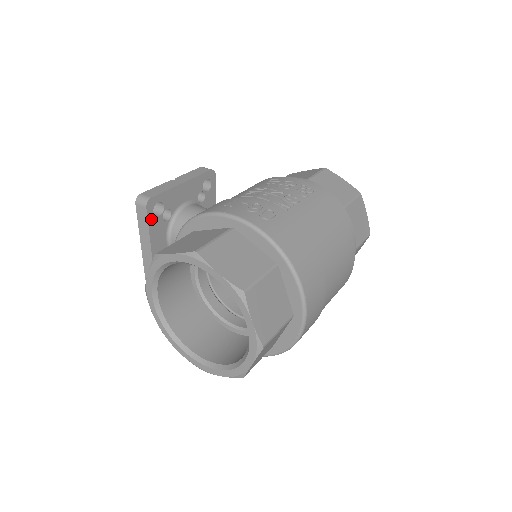
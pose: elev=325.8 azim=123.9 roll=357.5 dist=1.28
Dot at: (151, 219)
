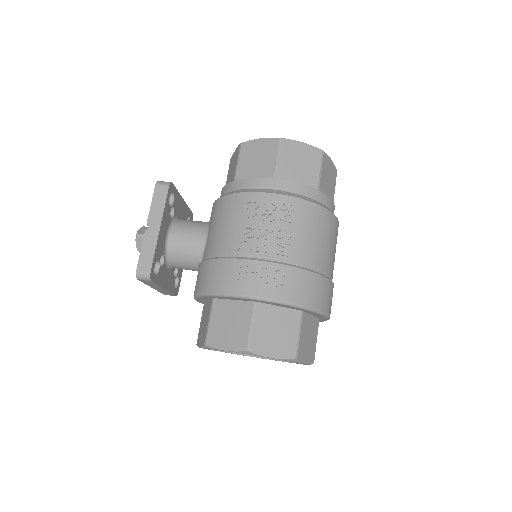
Dot at: (156, 280)
